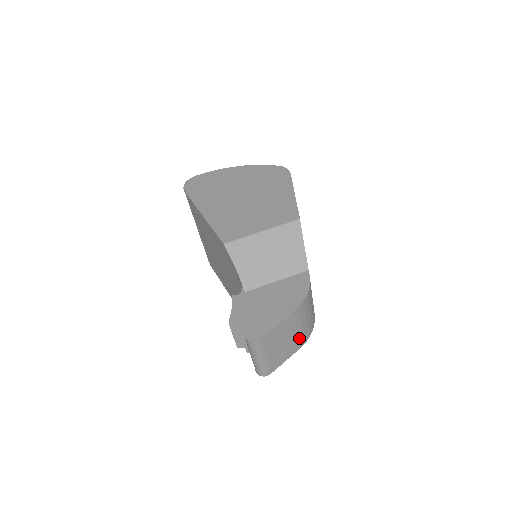
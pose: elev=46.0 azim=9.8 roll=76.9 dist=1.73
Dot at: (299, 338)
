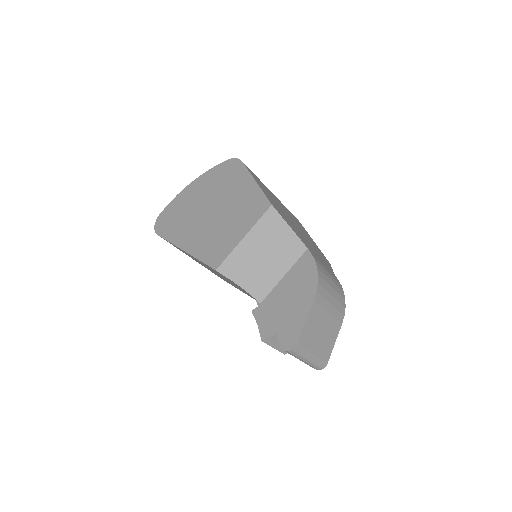
Dot at: (335, 316)
